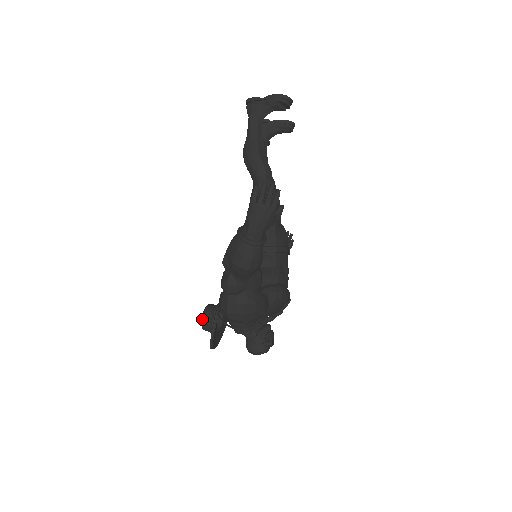
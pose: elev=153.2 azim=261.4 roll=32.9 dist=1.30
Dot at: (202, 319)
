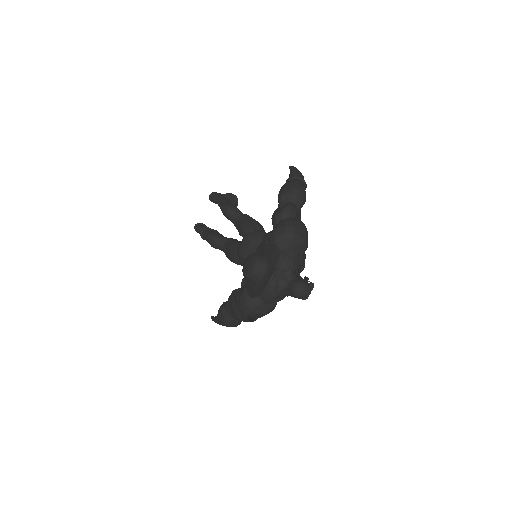
Dot at: (256, 254)
